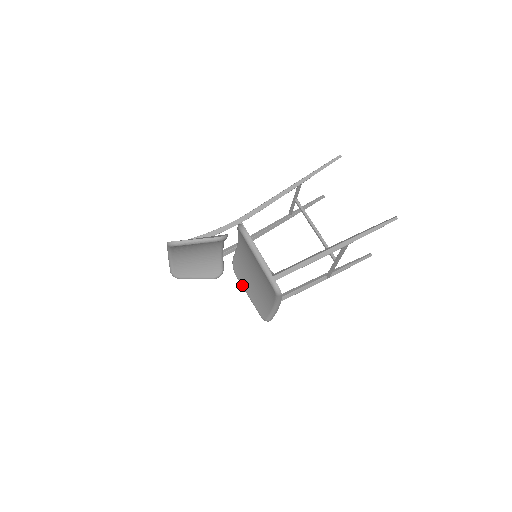
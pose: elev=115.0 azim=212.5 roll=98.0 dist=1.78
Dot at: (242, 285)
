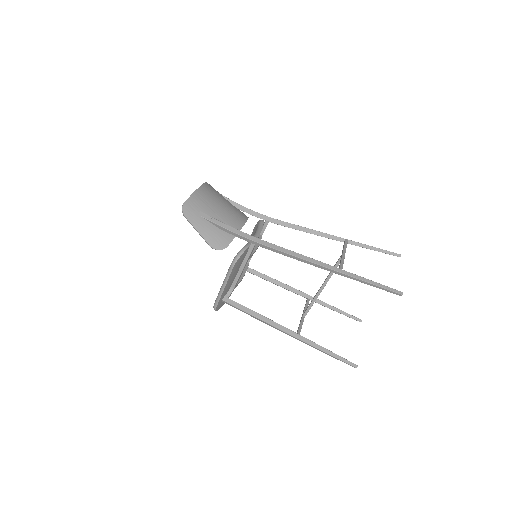
Dot at: occluded
